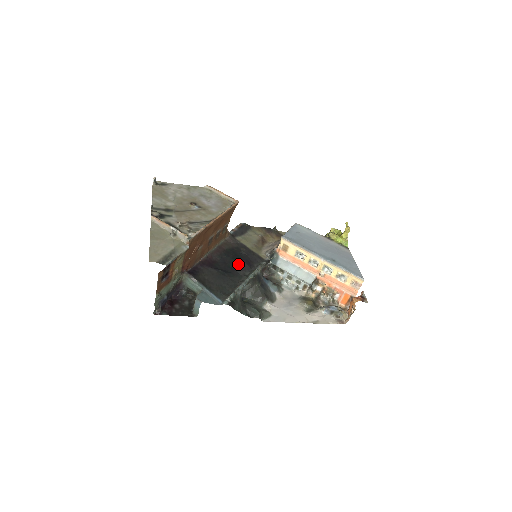
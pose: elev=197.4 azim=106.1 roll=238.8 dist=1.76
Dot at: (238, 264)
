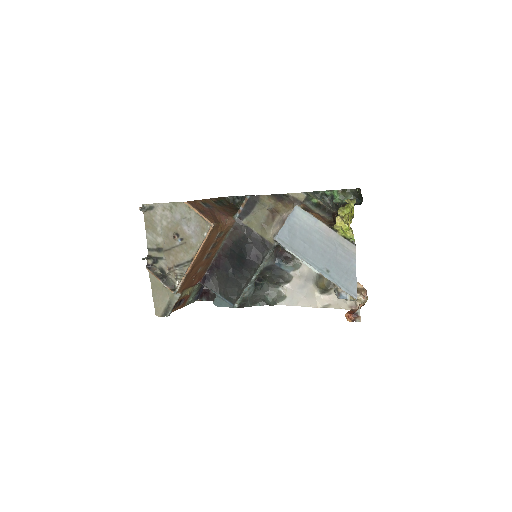
Dot at: (244, 262)
